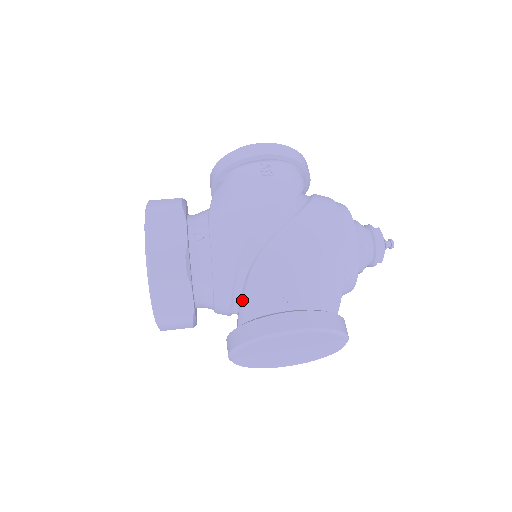
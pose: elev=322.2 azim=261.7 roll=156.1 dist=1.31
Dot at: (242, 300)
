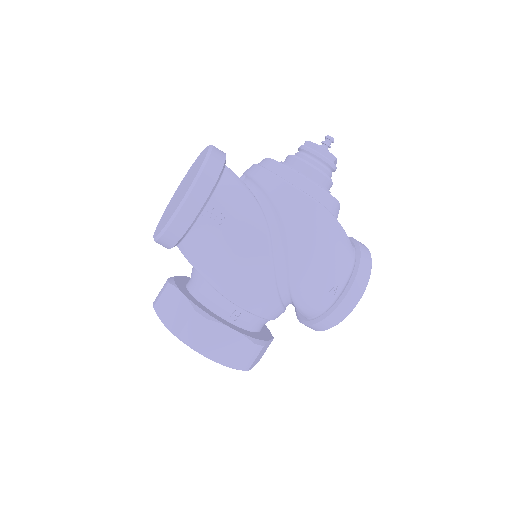
Dot at: (300, 312)
